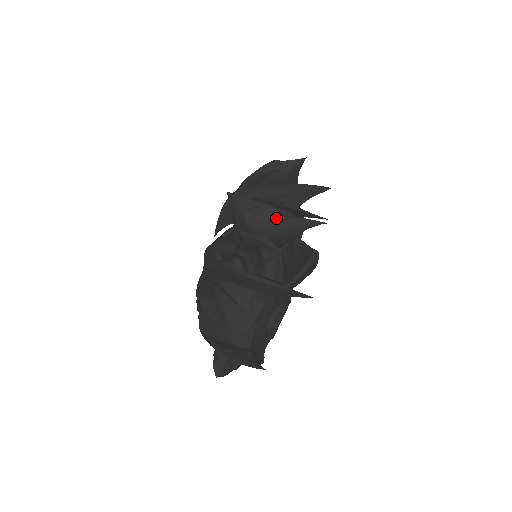
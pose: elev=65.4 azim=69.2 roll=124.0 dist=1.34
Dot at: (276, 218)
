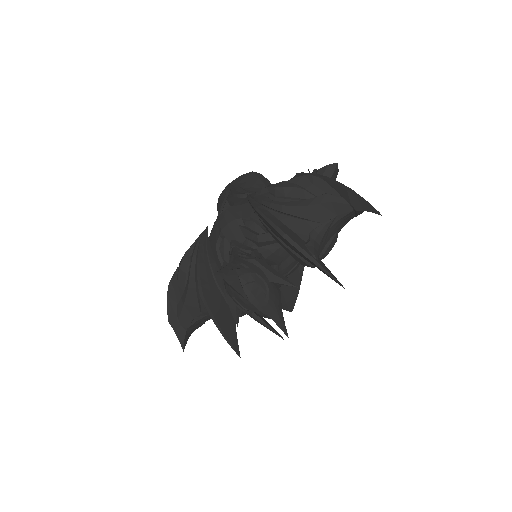
Dot at: (249, 308)
